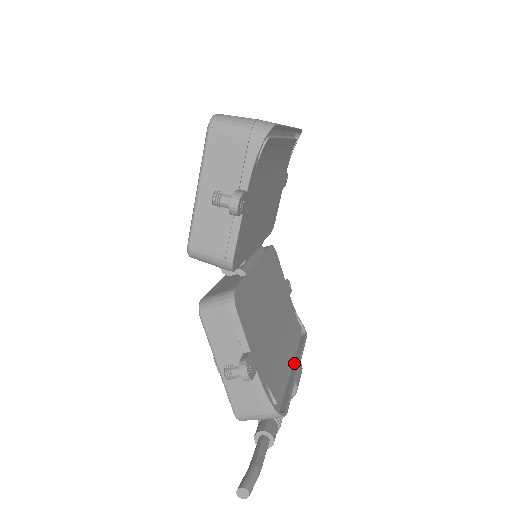
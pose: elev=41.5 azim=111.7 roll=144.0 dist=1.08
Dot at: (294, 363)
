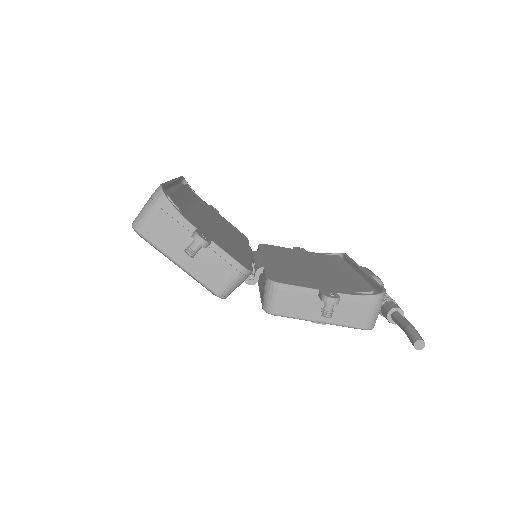
Dot at: (357, 271)
